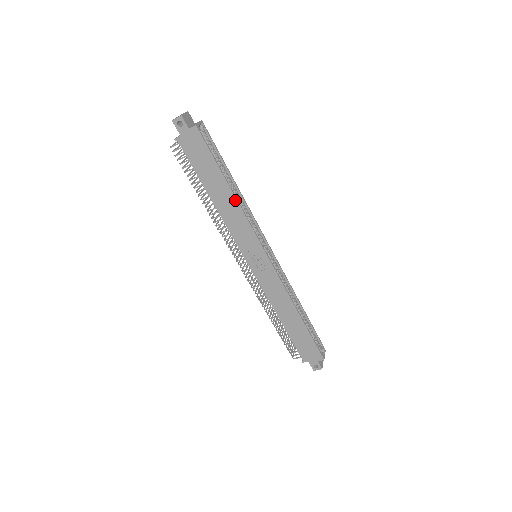
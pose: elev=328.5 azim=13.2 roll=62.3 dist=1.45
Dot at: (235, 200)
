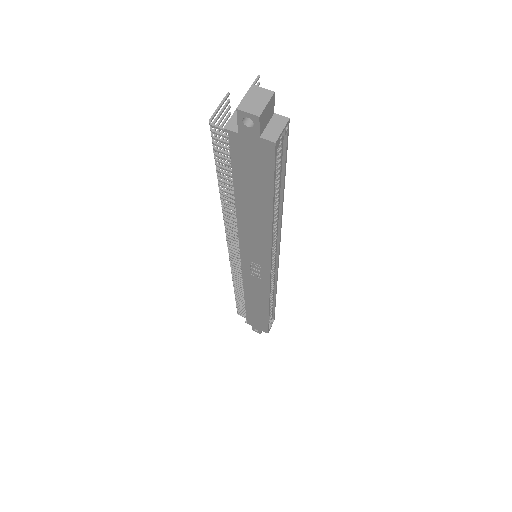
Dot at: (269, 229)
